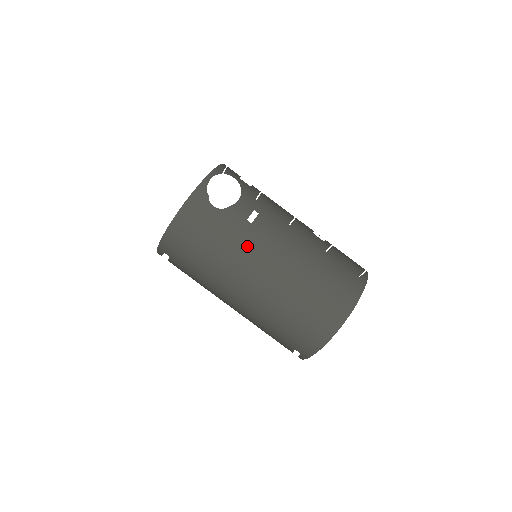
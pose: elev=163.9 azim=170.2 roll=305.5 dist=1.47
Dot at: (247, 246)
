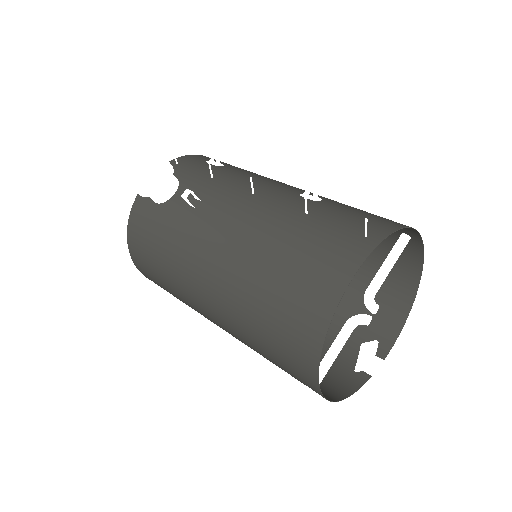
Dot at: (190, 239)
